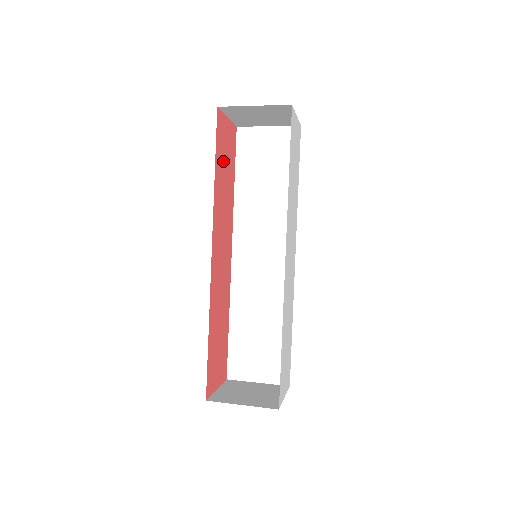
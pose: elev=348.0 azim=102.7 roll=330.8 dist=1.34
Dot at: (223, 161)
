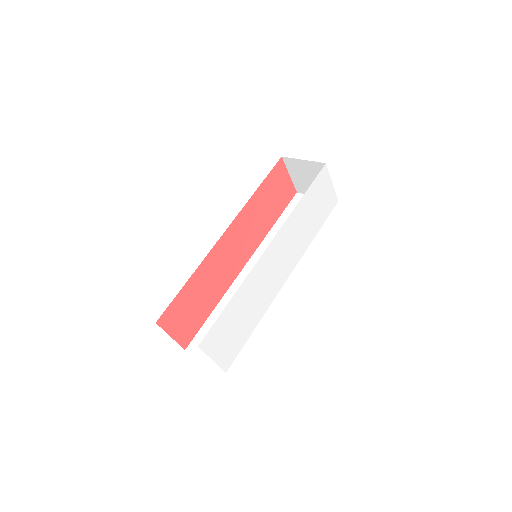
Dot at: (270, 194)
